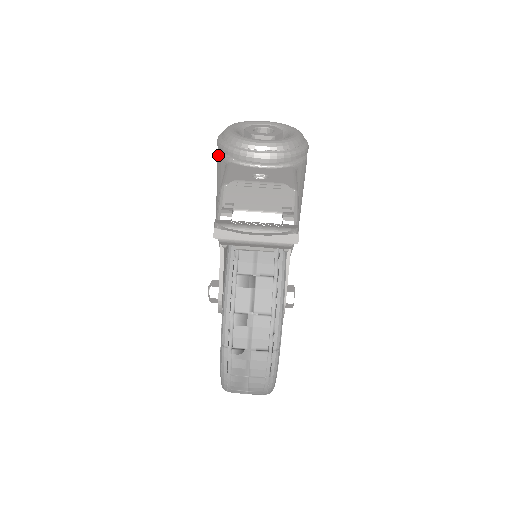
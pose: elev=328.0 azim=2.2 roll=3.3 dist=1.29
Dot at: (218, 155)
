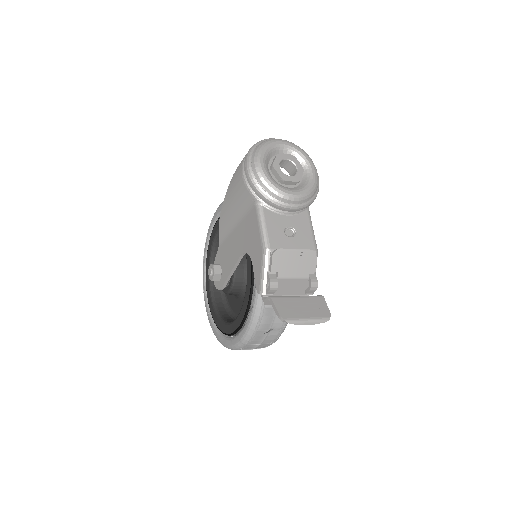
Dot at: (246, 187)
